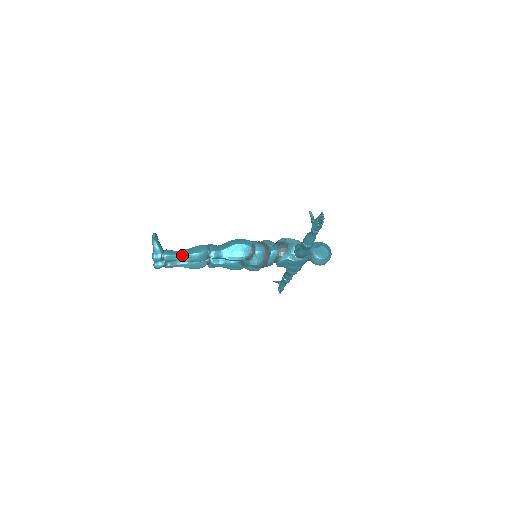
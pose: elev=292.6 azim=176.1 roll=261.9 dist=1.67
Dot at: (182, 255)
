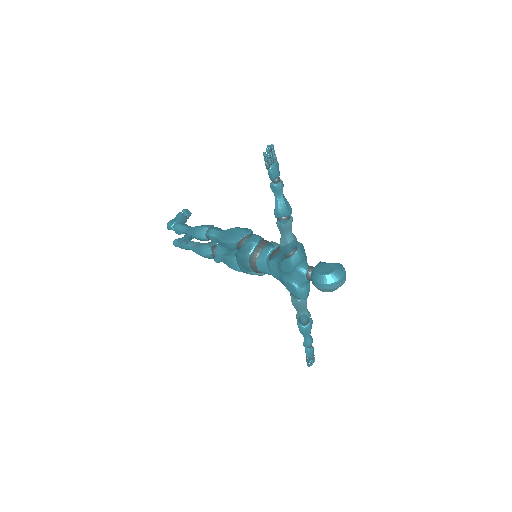
Dot at: (188, 228)
